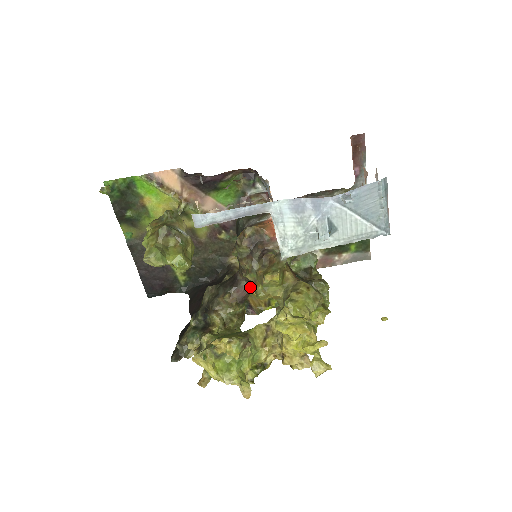
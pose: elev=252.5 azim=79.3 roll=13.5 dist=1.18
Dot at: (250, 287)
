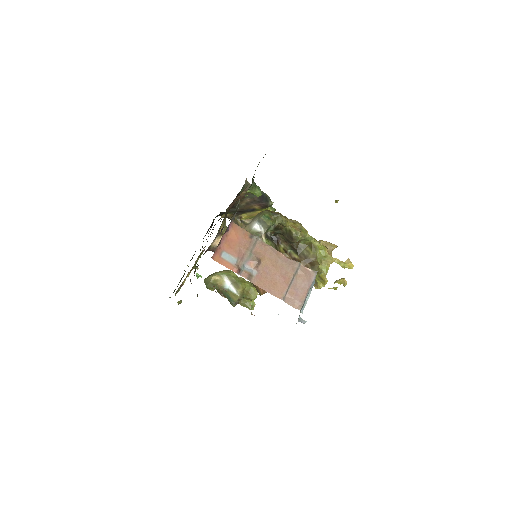
Dot at: occluded
